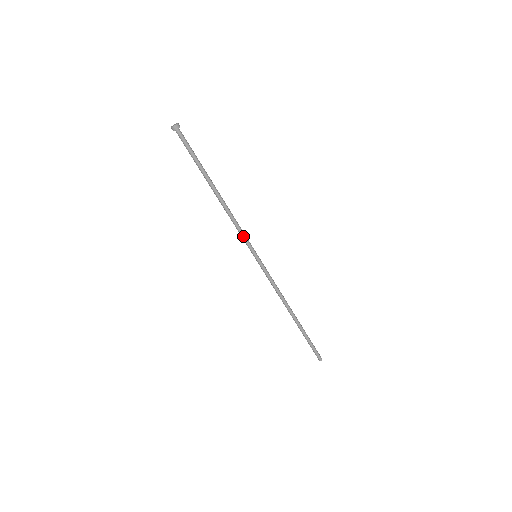
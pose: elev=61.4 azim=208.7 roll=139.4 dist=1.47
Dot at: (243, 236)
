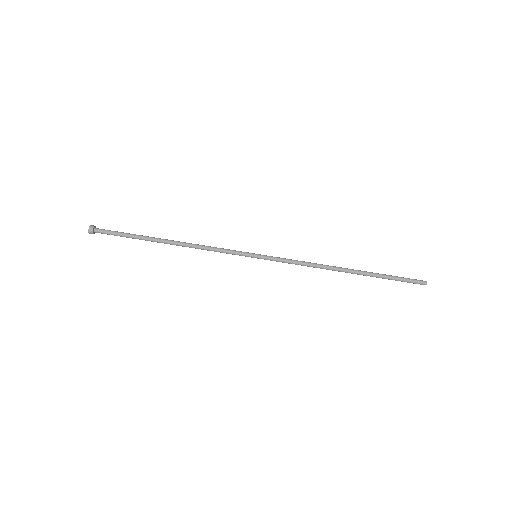
Dot at: (227, 250)
